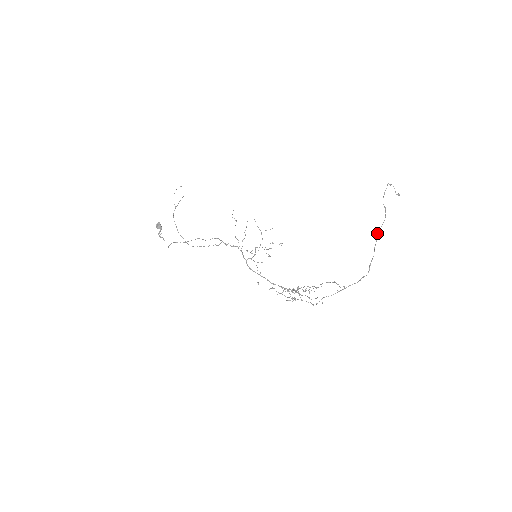
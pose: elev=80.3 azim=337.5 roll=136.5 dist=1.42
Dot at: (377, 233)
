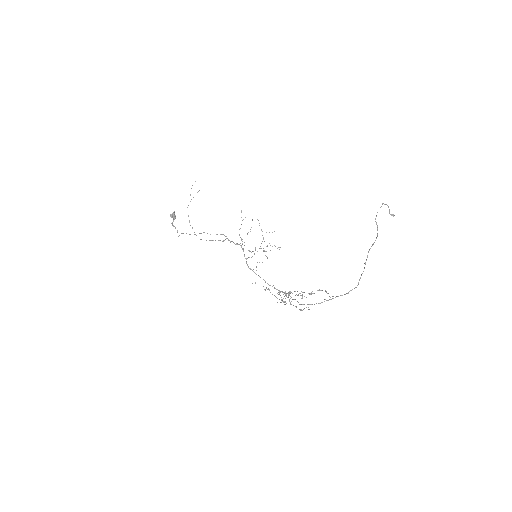
Dot at: (369, 249)
